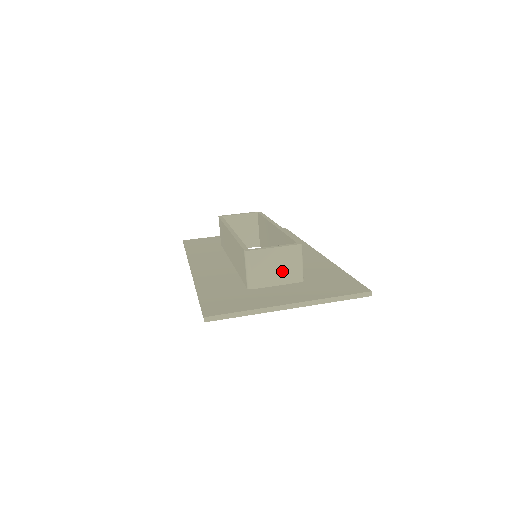
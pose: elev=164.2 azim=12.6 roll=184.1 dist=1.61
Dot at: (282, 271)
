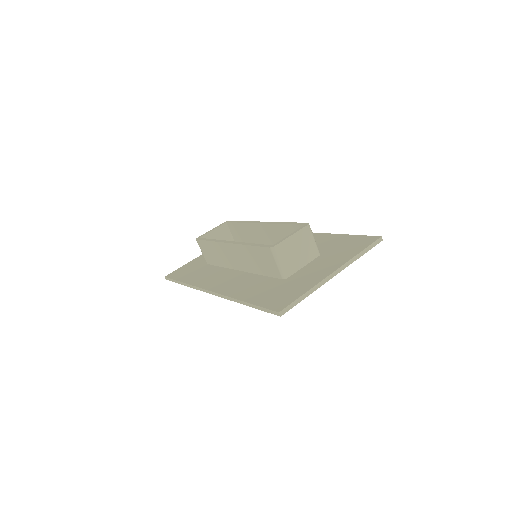
Dot at: (303, 253)
